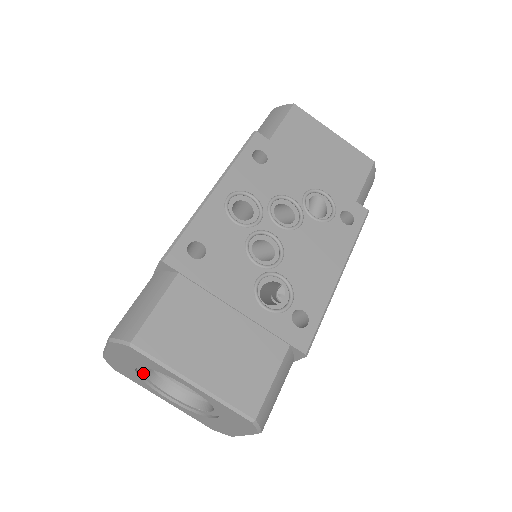
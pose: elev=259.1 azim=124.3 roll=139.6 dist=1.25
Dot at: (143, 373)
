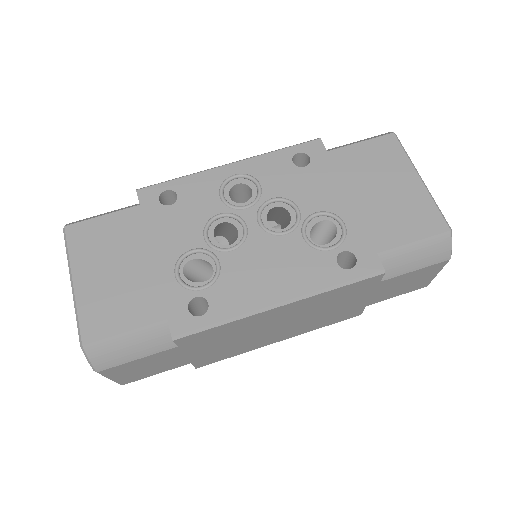
Dot at: occluded
